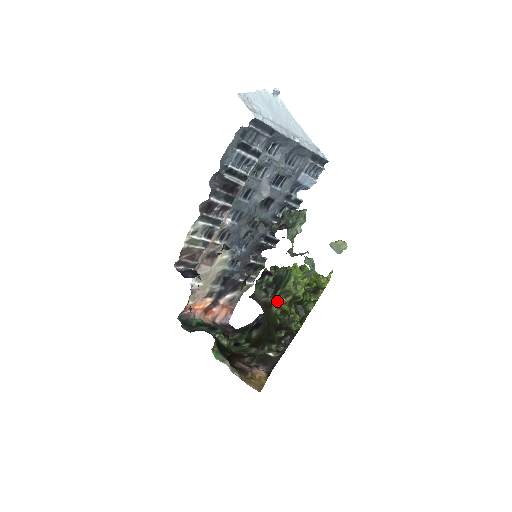
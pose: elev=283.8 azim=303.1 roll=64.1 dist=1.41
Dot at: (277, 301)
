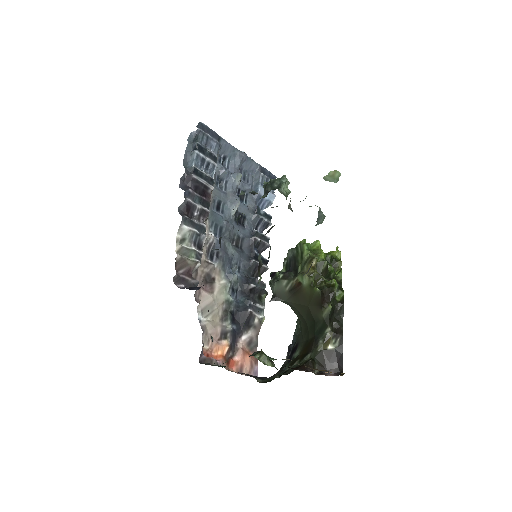
Dot at: (303, 274)
